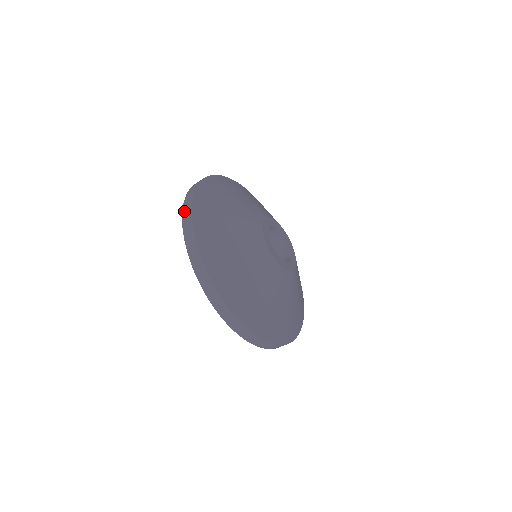
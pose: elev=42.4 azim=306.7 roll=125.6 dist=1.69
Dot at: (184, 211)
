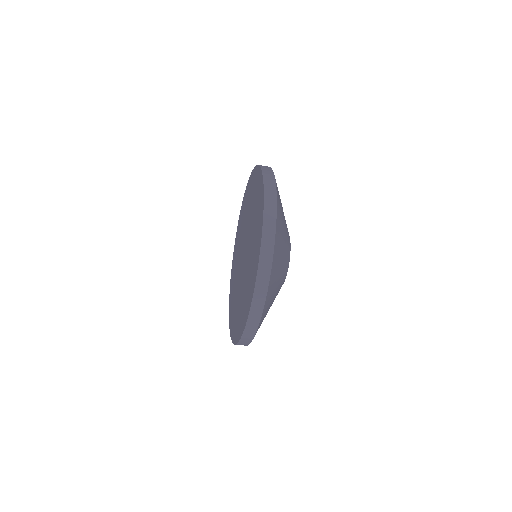
Dot at: (263, 166)
